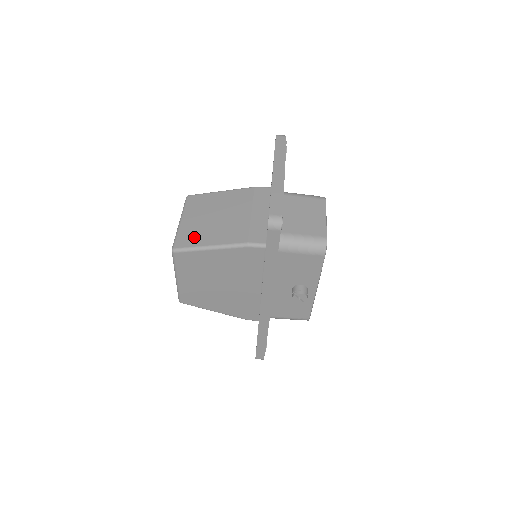
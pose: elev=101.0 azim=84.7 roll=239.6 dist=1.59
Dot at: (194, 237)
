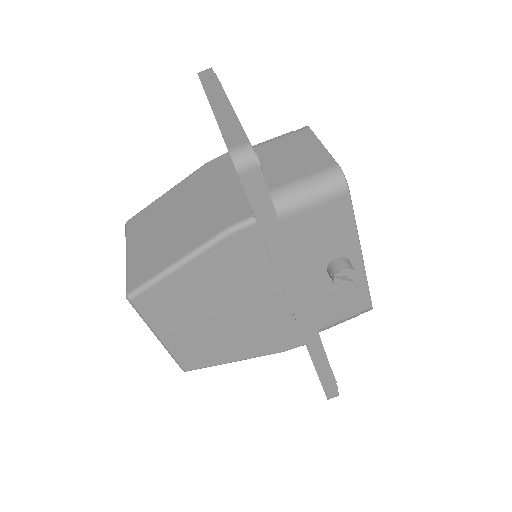
Dot at: (150, 264)
